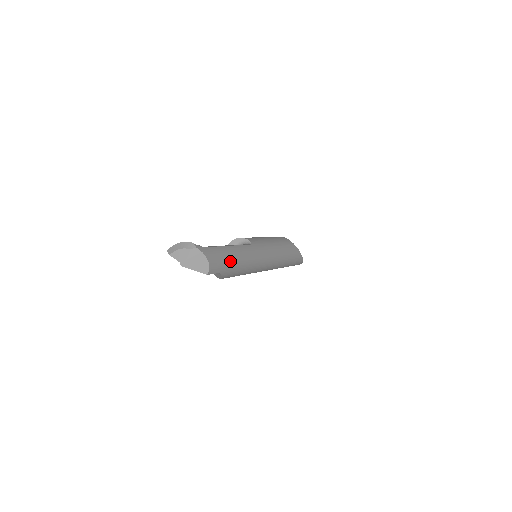
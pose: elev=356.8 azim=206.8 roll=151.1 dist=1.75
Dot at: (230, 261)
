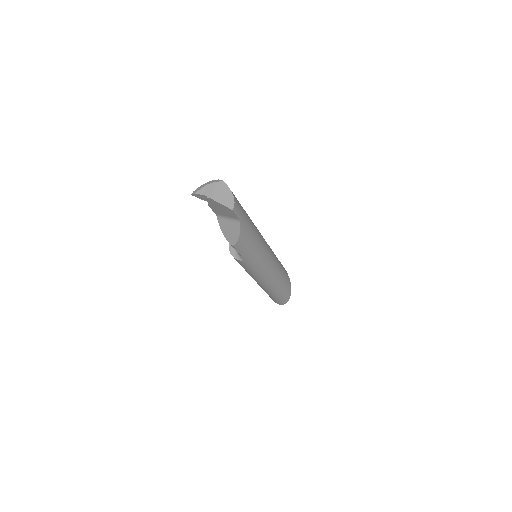
Dot at: (246, 217)
